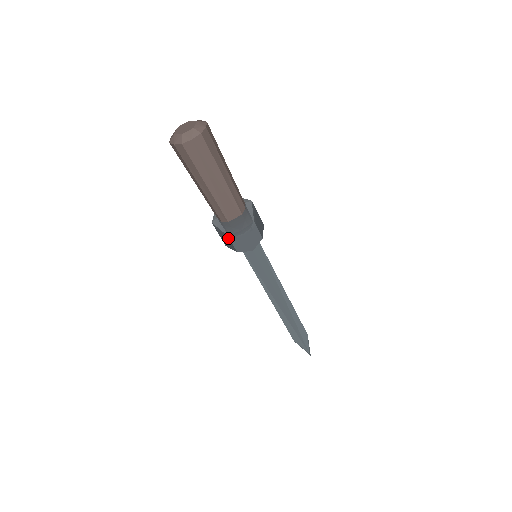
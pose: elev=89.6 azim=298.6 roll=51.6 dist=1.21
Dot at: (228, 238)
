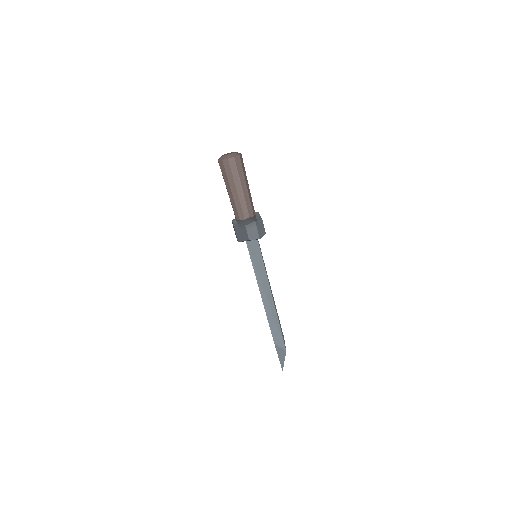
Dot at: (245, 228)
